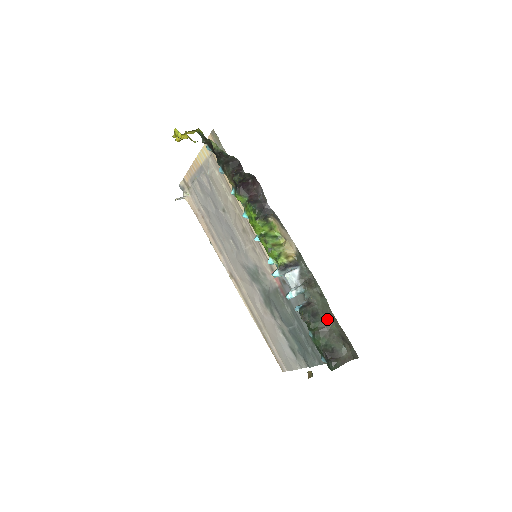
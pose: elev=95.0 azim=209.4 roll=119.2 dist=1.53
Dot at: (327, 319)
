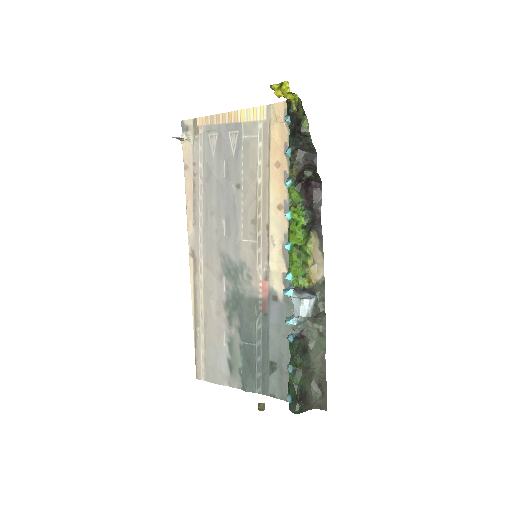
Dot at: (315, 360)
